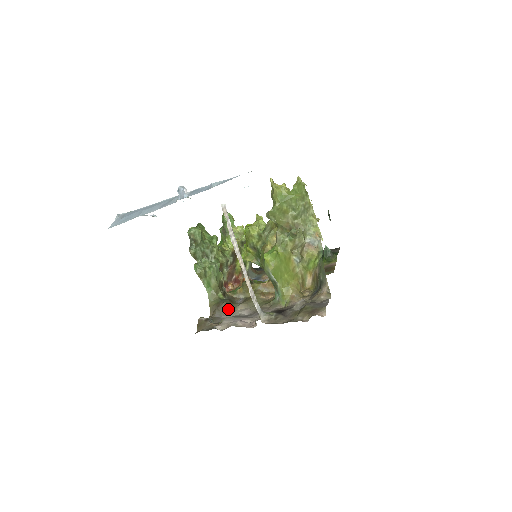
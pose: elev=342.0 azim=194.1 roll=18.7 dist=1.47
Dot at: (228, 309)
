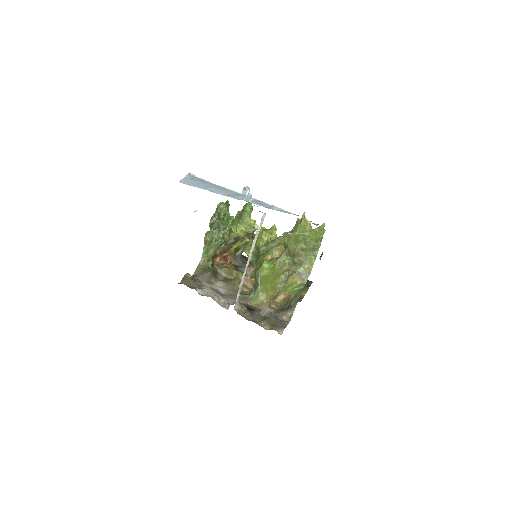
Dot at: (210, 279)
